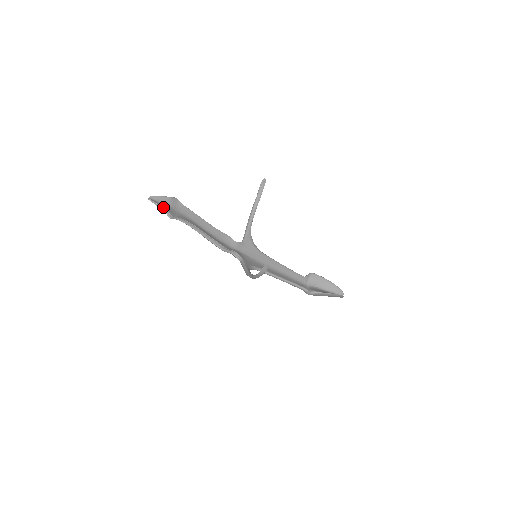
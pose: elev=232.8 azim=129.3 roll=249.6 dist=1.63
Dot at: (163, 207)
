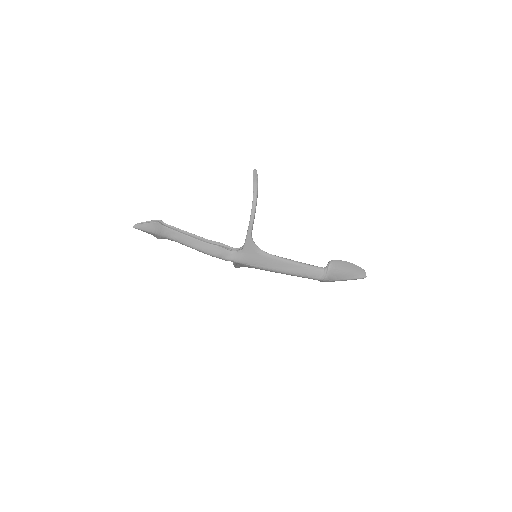
Dot at: (149, 222)
